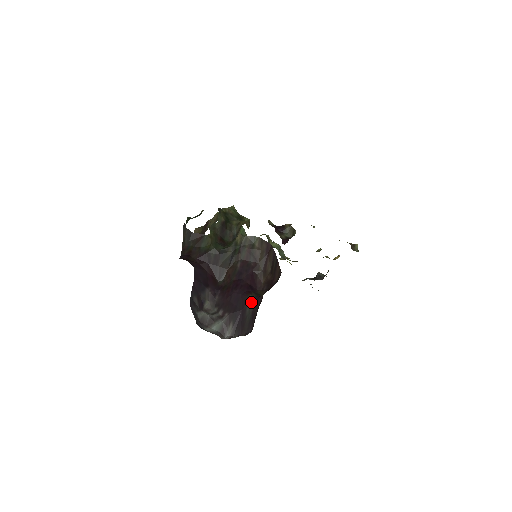
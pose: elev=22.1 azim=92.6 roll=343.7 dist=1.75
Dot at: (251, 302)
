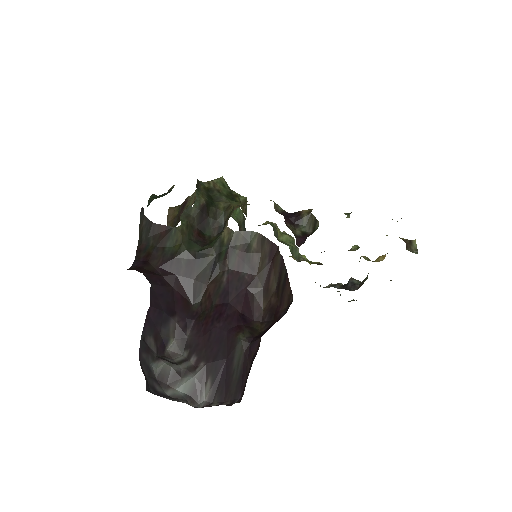
Dot at: (241, 347)
